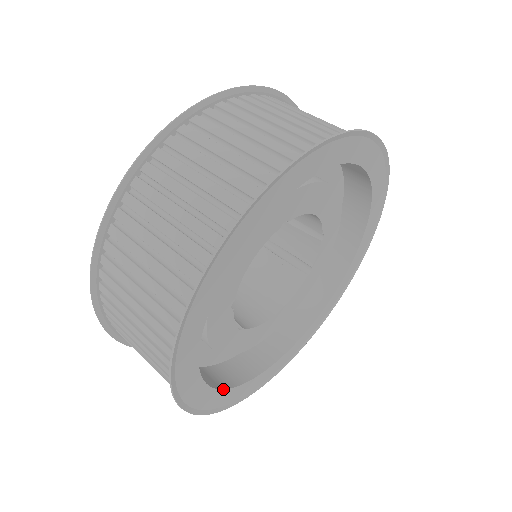
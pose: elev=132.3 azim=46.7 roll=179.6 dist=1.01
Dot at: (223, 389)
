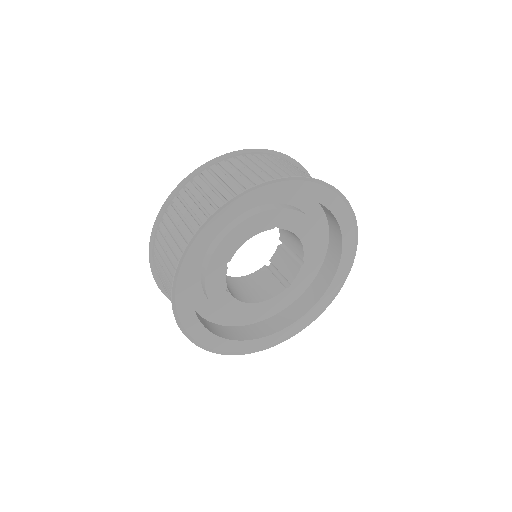
Dot at: (201, 322)
